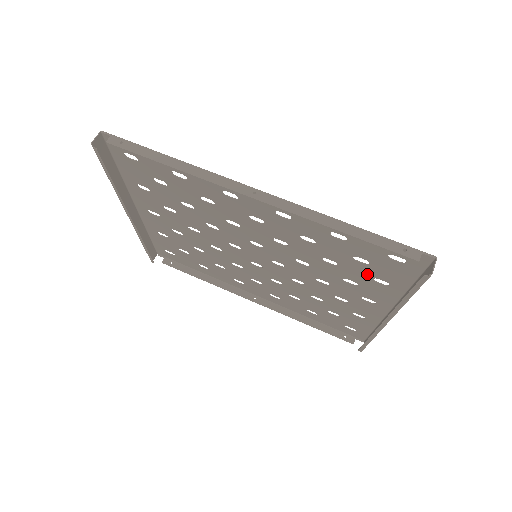
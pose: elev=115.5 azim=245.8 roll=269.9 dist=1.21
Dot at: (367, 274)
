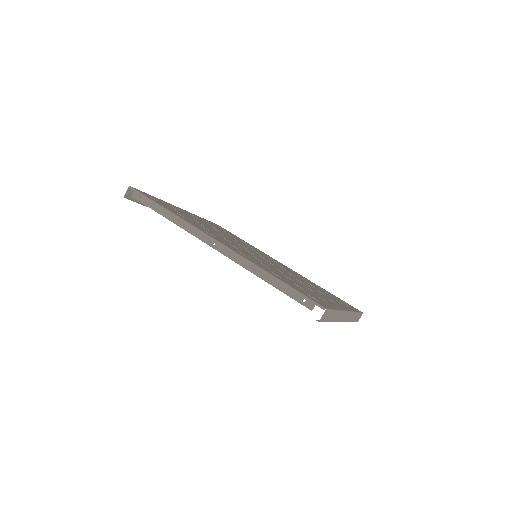
Dot at: (312, 293)
